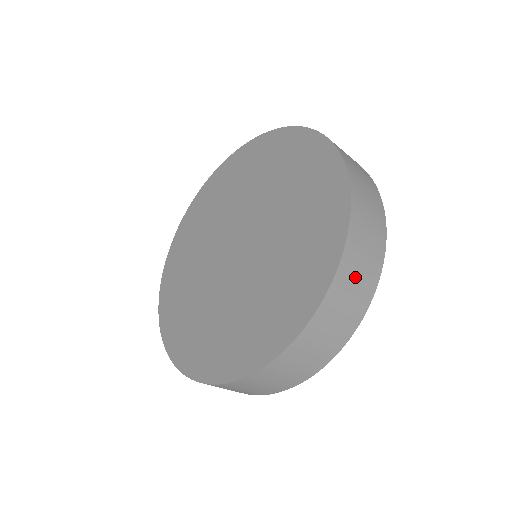
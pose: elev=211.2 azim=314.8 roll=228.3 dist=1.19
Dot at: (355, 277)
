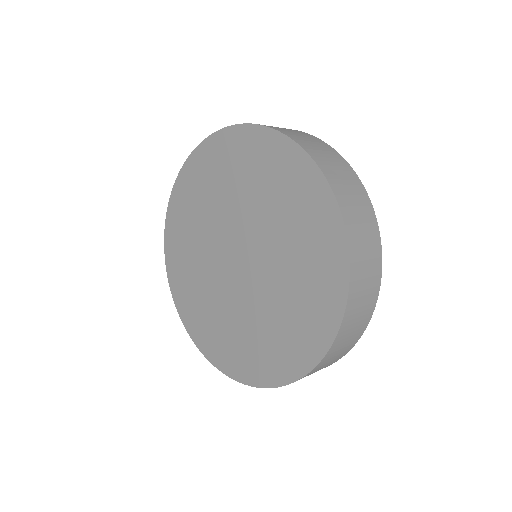
Dot at: (364, 275)
